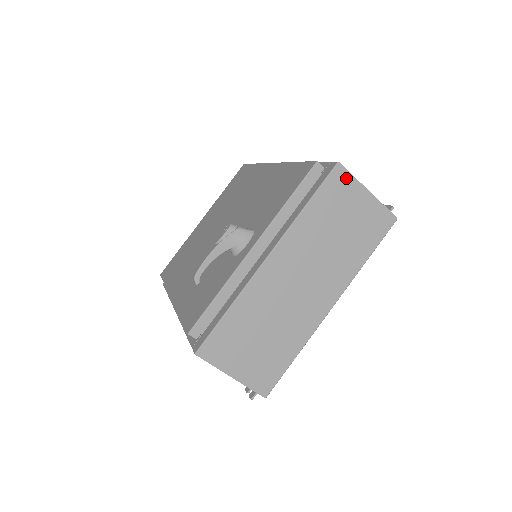
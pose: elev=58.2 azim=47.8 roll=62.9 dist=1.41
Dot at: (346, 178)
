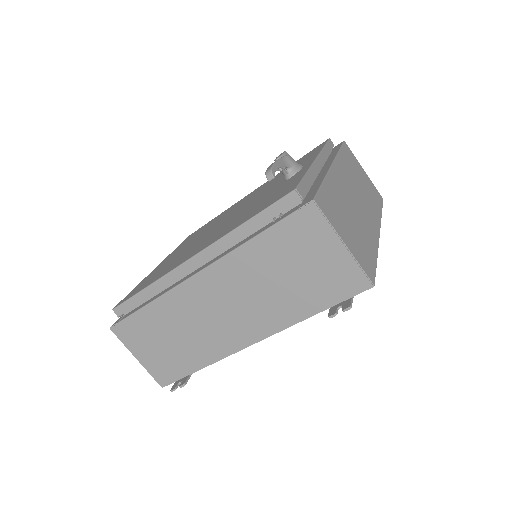
Dot at: (351, 153)
